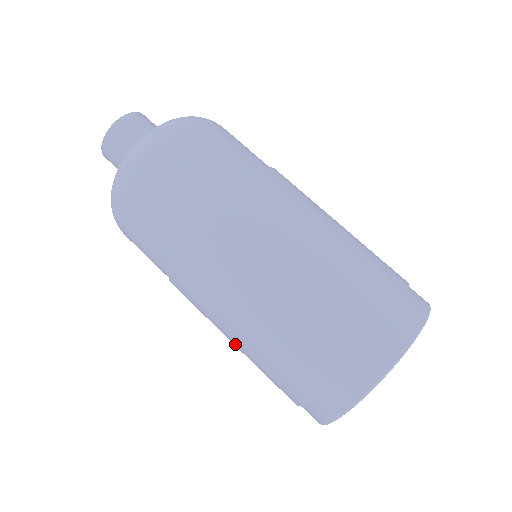
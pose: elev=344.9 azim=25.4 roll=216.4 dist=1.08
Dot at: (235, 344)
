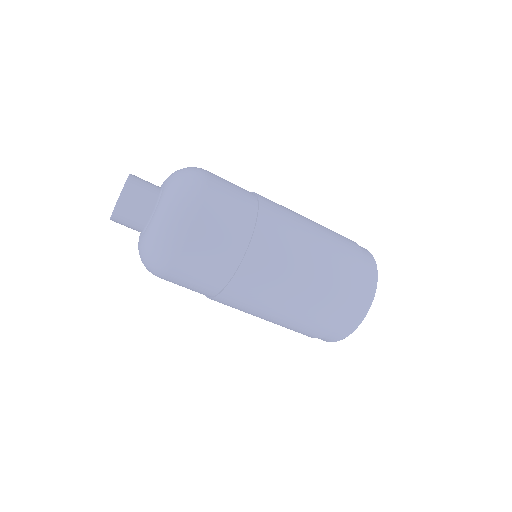
Dot at: (285, 312)
